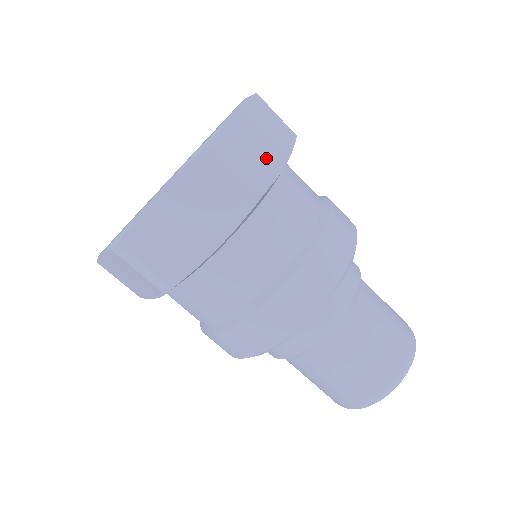
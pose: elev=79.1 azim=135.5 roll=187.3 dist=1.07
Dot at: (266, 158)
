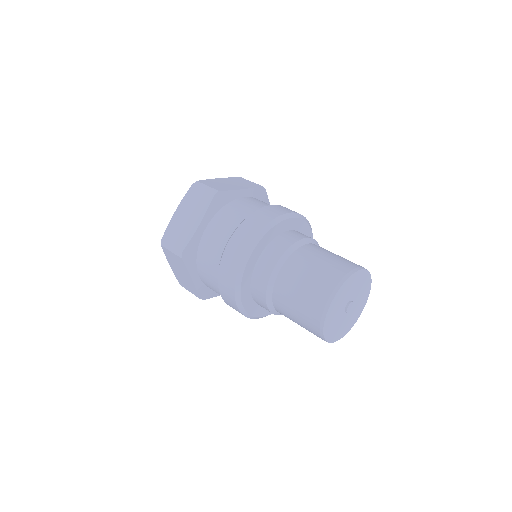
Dot at: (226, 187)
